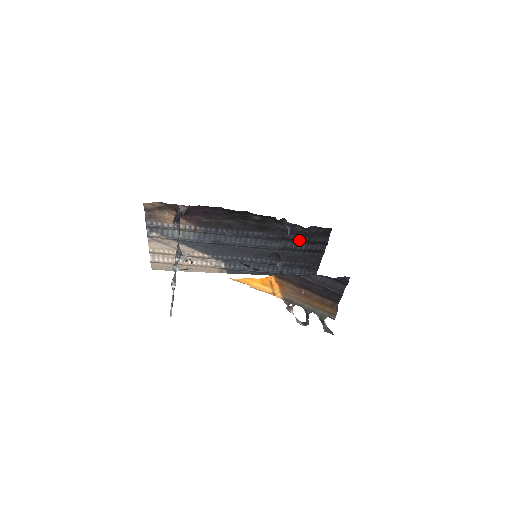
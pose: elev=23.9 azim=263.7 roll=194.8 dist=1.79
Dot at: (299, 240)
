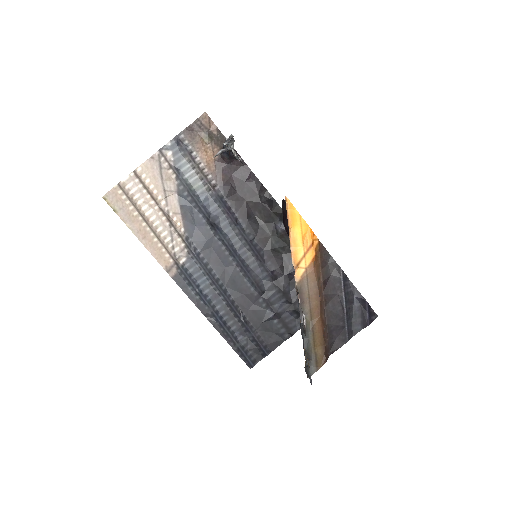
Dot at: (287, 295)
